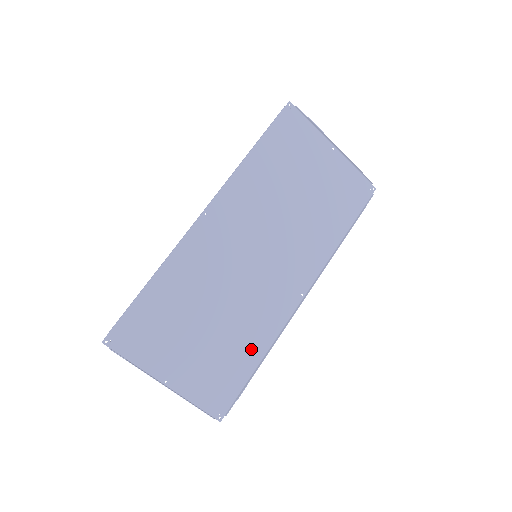
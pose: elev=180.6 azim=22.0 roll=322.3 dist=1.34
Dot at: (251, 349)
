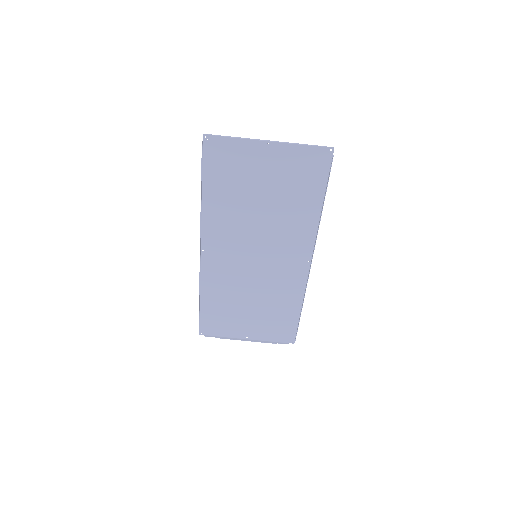
Dot at: (290, 305)
